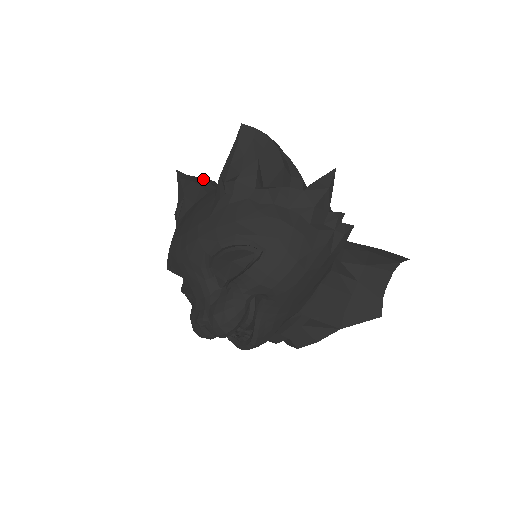
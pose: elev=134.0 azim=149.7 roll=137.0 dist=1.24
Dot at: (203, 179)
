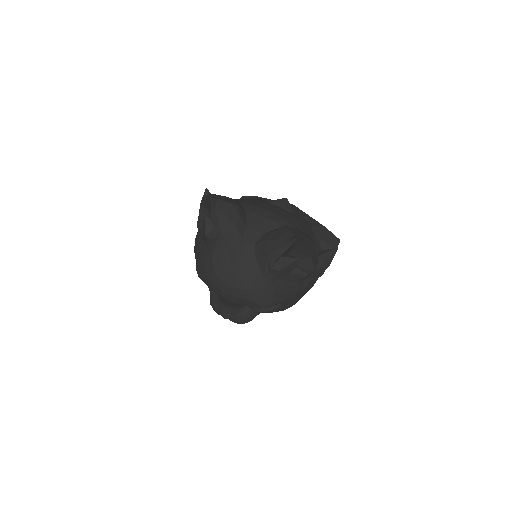
Dot at: (233, 209)
